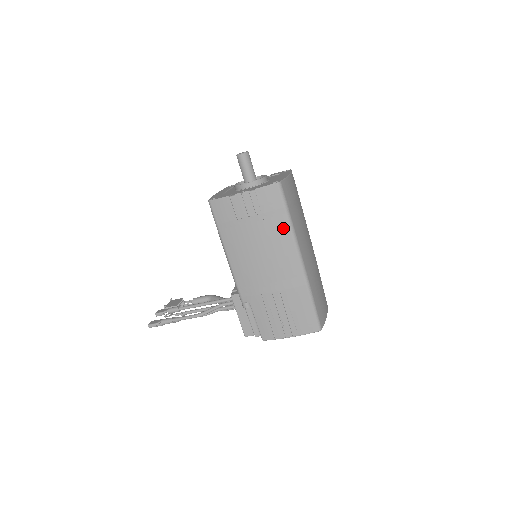
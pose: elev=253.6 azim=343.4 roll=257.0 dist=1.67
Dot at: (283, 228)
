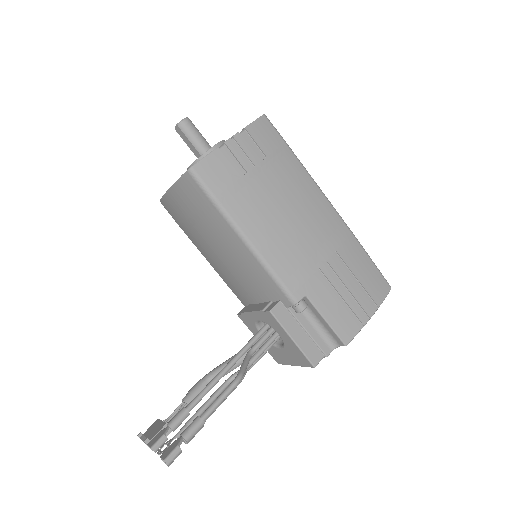
Dot at: (296, 169)
